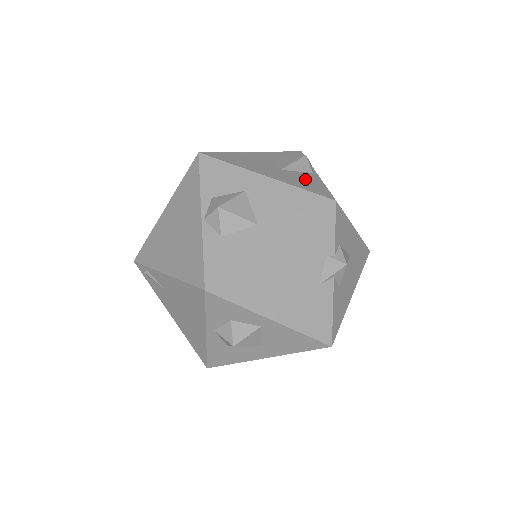
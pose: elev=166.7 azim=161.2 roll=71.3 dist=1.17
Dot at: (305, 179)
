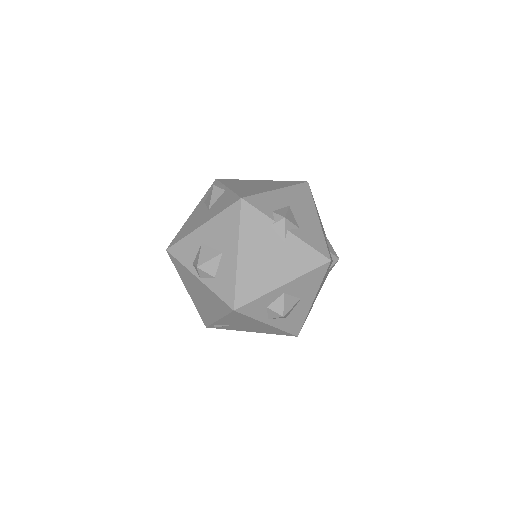
Dot at: (222, 201)
